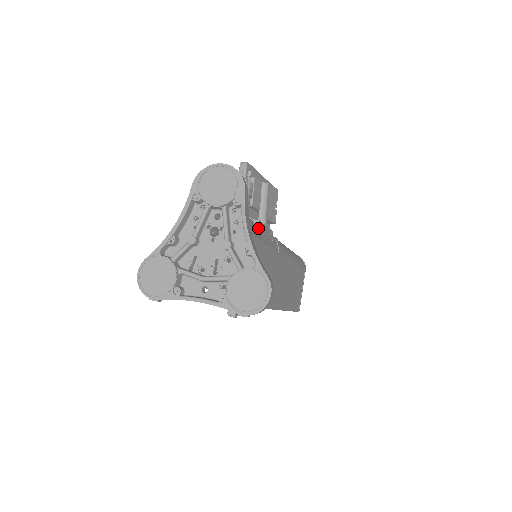
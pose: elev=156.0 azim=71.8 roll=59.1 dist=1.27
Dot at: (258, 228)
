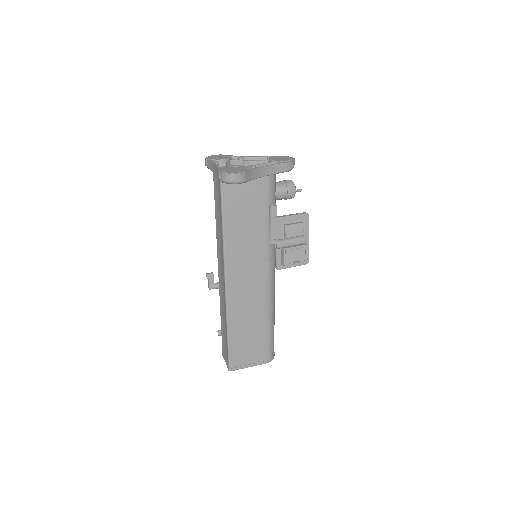
Dot at: (272, 208)
